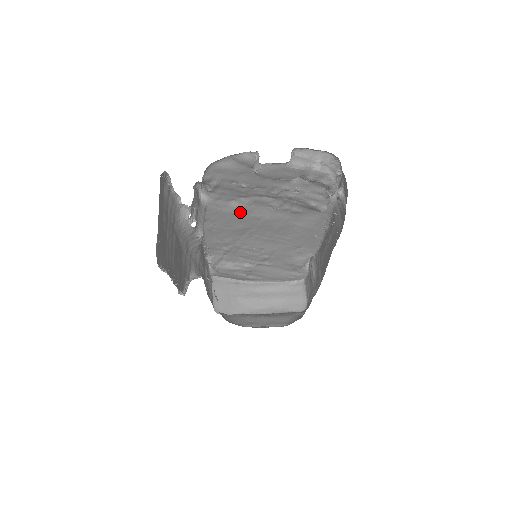
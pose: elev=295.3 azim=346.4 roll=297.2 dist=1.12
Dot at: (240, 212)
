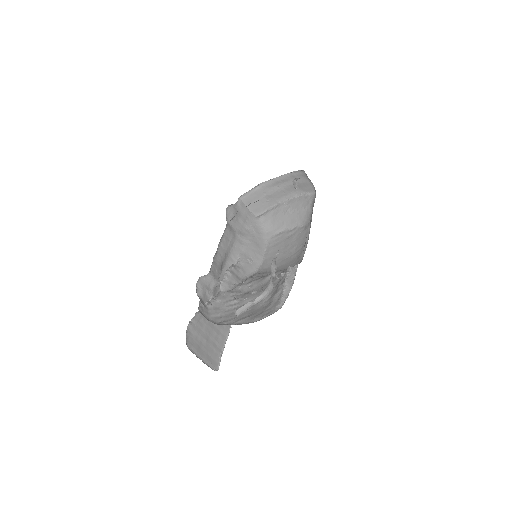
Dot at: occluded
